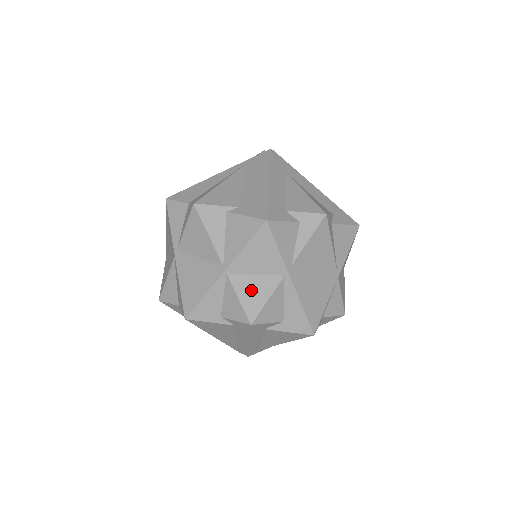
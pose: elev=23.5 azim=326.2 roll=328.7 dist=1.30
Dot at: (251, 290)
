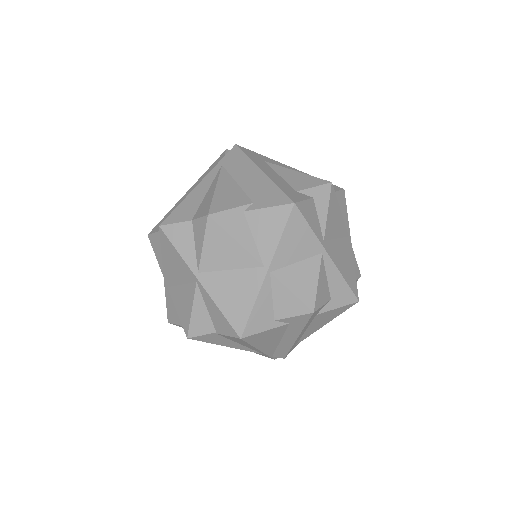
Dot at: (299, 279)
